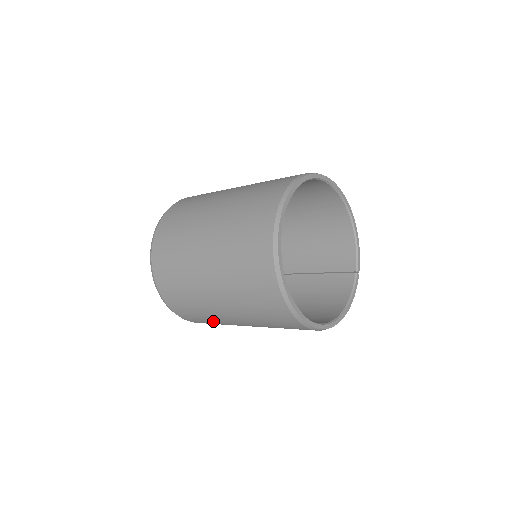
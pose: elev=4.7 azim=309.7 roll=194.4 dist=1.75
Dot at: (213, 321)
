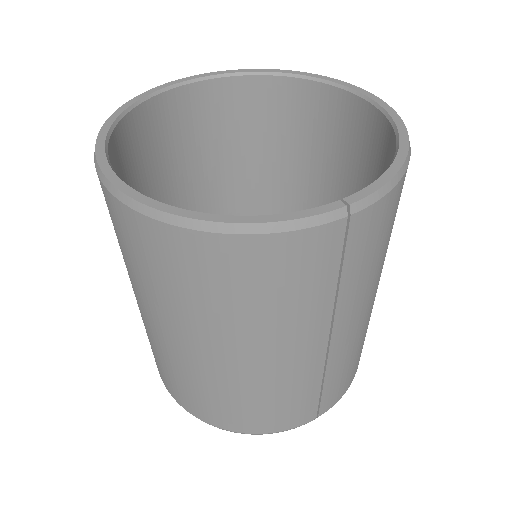
Dot at: occluded
